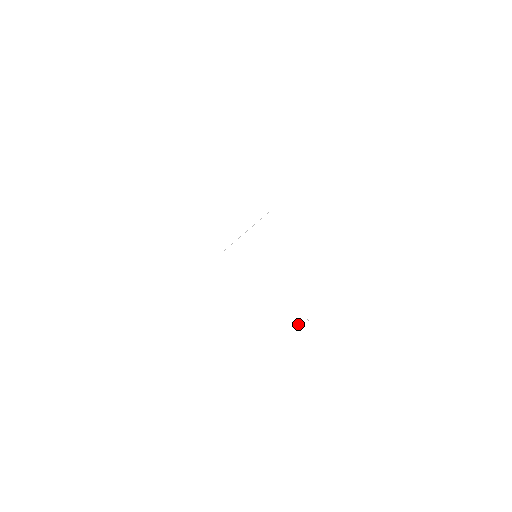
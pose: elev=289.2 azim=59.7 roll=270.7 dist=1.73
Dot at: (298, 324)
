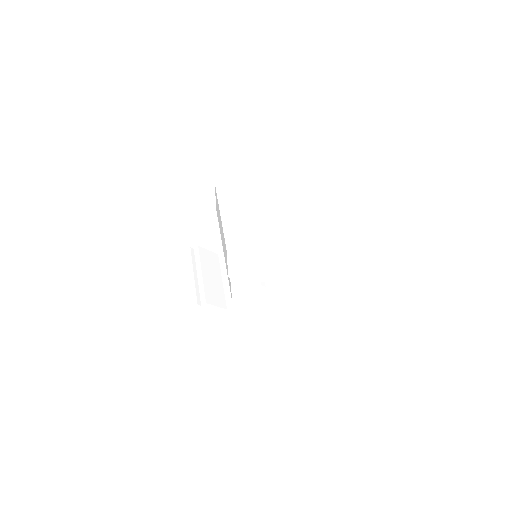
Dot at: (361, 279)
